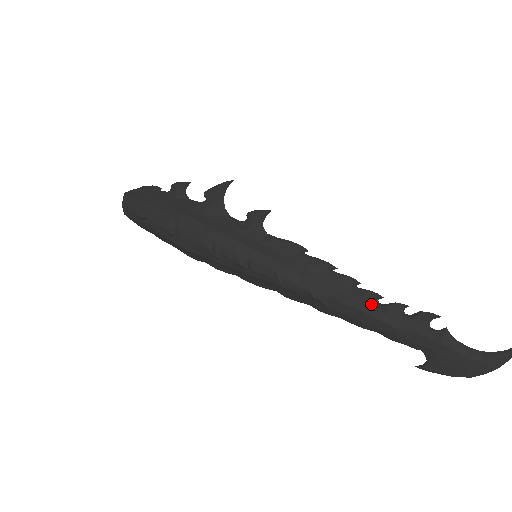
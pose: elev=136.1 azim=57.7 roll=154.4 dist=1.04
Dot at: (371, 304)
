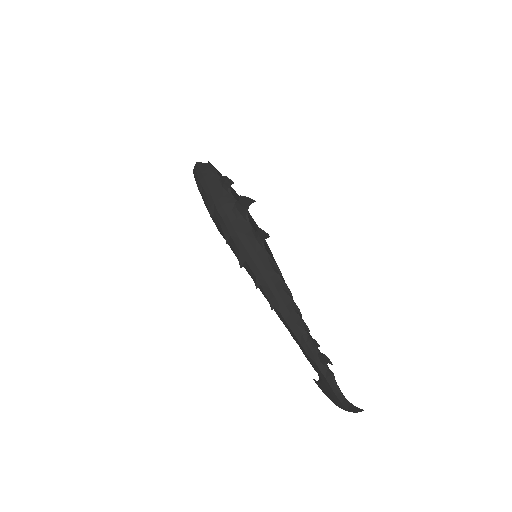
Dot at: (301, 331)
